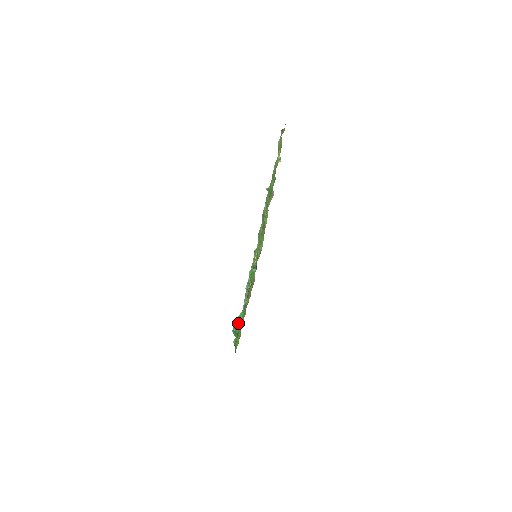
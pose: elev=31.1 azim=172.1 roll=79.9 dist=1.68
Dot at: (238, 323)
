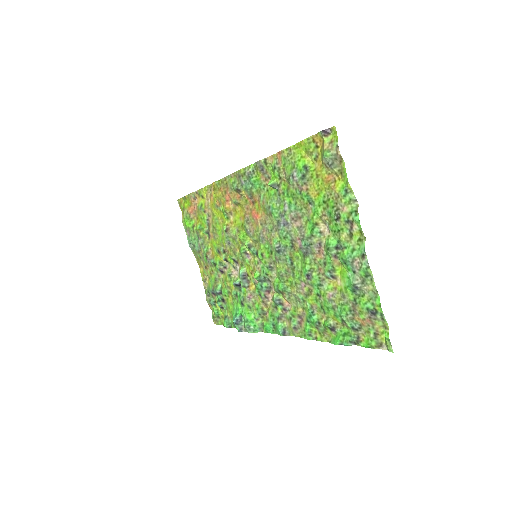
Dot at: (254, 330)
